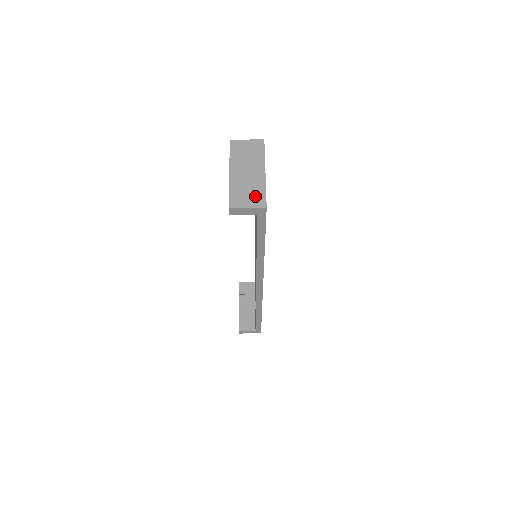
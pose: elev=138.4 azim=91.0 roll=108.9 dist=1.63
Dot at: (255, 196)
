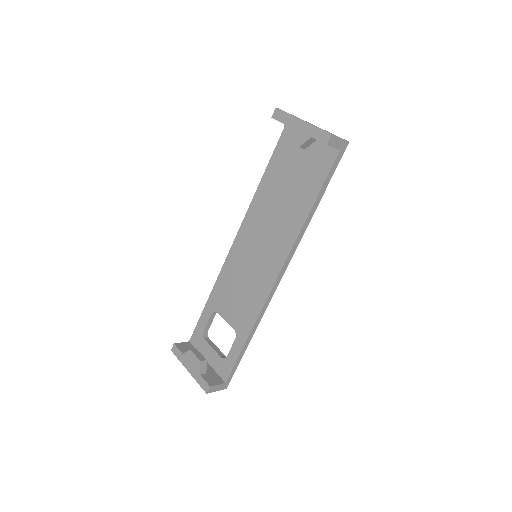
Dot at: occluded
